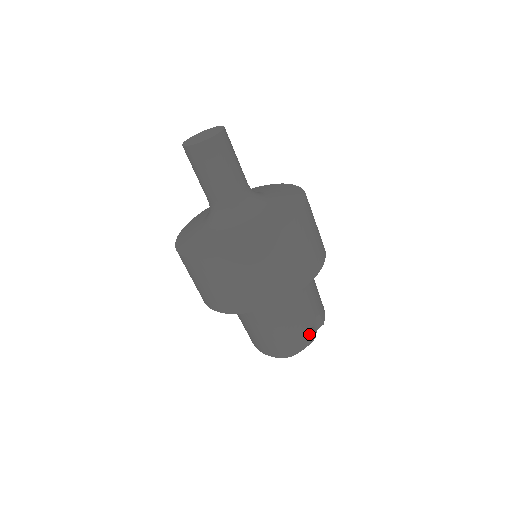
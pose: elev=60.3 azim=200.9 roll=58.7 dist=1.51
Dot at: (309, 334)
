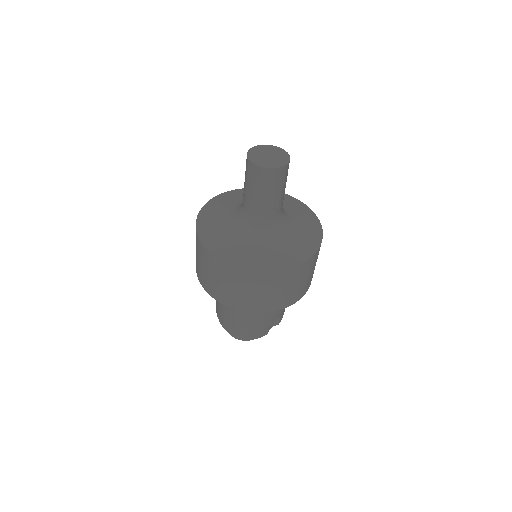
Dot at: (264, 331)
